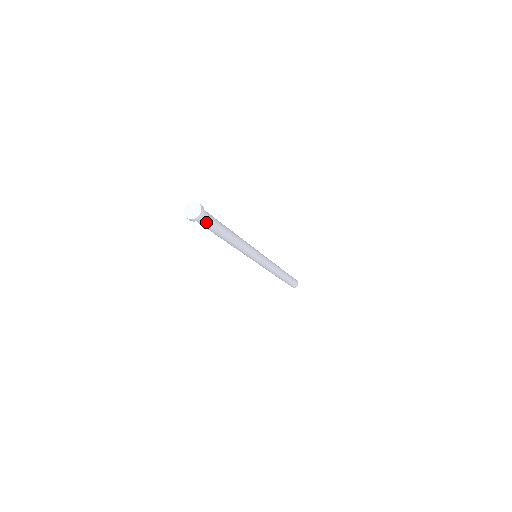
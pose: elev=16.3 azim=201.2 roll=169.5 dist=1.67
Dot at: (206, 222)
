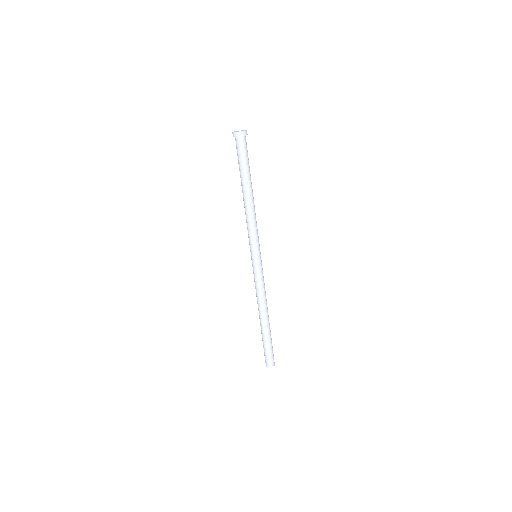
Dot at: (246, 148)
